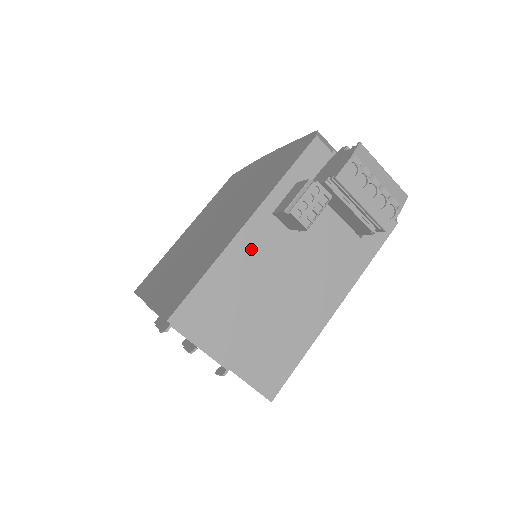
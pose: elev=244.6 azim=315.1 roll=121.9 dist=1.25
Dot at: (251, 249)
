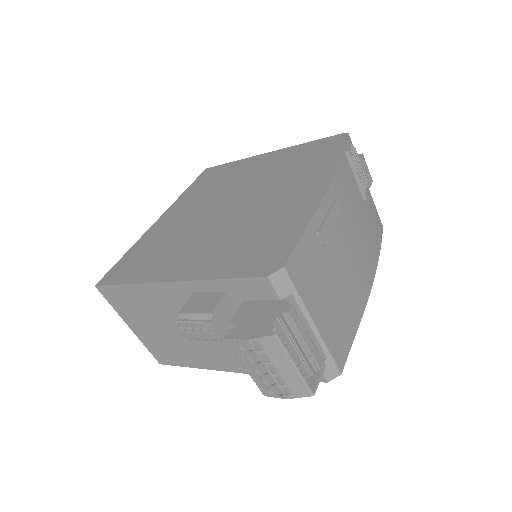
Dot at: (166, 297)
